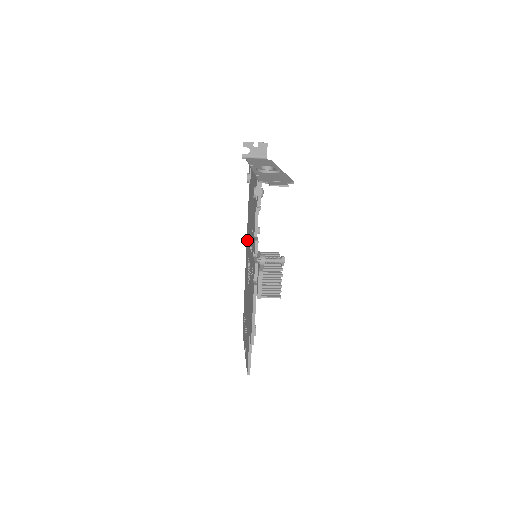
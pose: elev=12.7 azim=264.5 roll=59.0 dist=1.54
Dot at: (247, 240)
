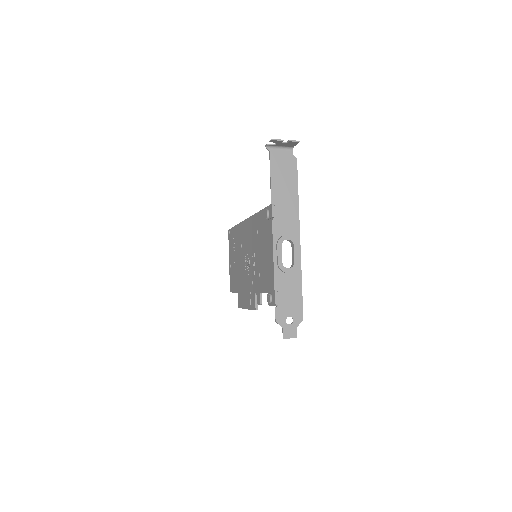
Dot at: (251, 226)
